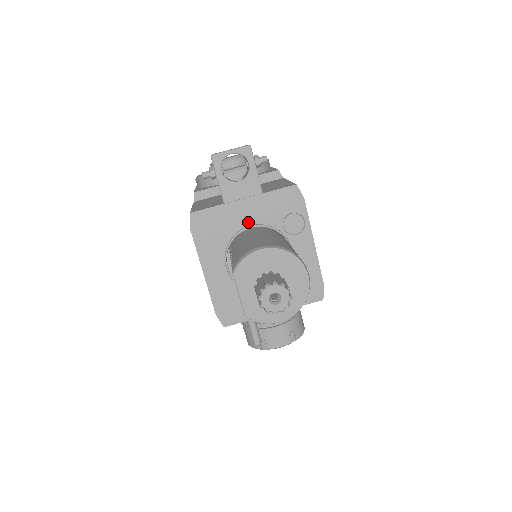
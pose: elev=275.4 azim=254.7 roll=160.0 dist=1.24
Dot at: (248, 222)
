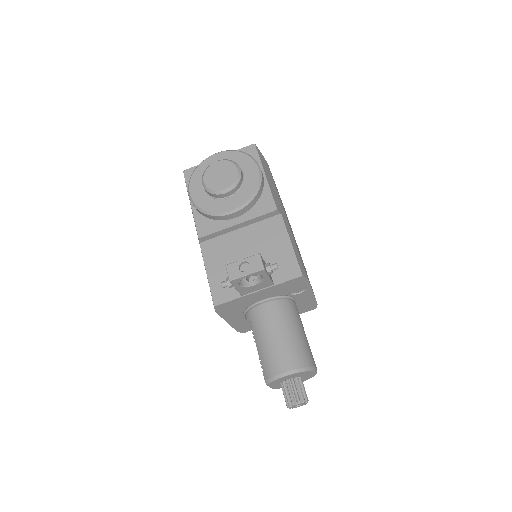
Dot at: (261, 298)
